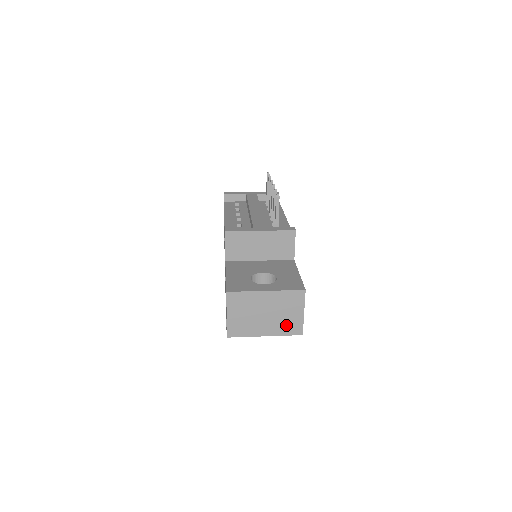
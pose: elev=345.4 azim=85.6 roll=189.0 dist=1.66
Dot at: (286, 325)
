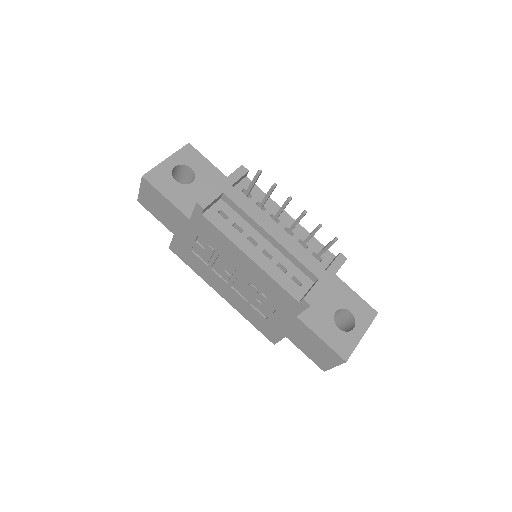
Dot at: occluded
